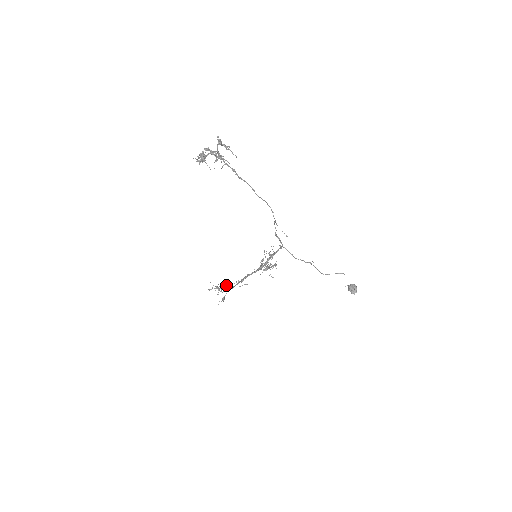
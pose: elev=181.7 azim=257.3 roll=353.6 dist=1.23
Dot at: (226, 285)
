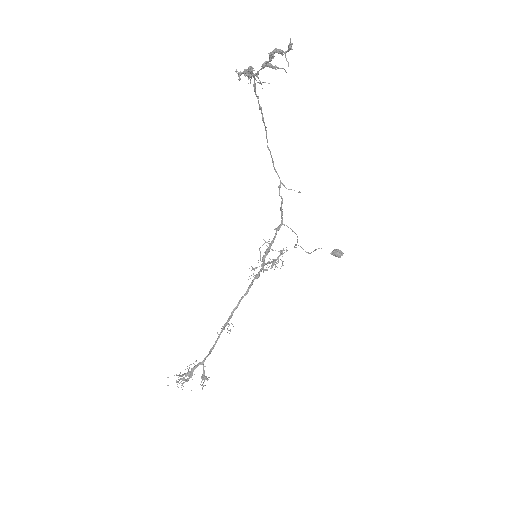
Dot at: occluded
